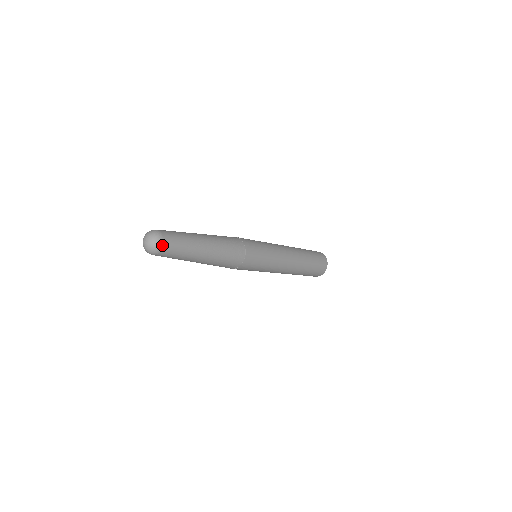
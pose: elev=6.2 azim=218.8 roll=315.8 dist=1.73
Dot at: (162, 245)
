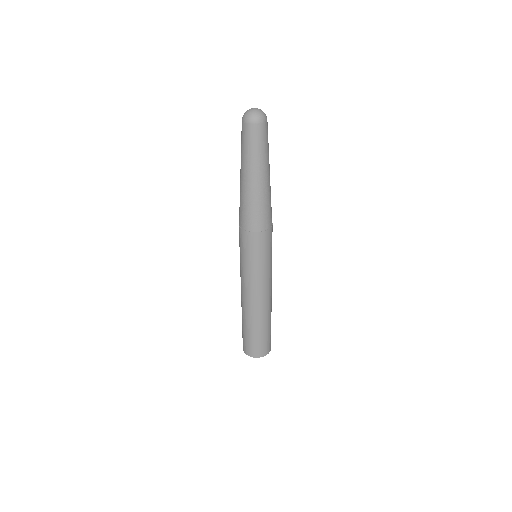
Dot at: occluded
